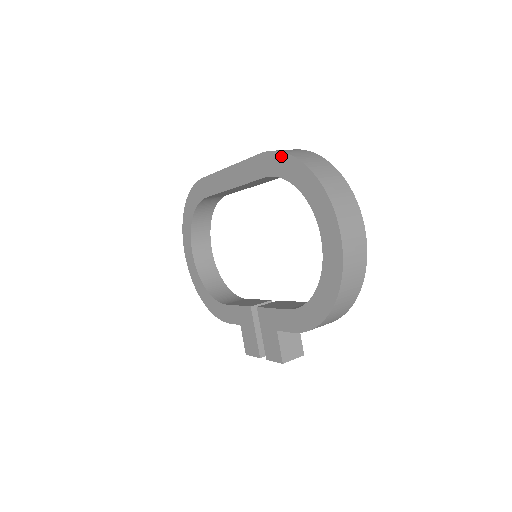
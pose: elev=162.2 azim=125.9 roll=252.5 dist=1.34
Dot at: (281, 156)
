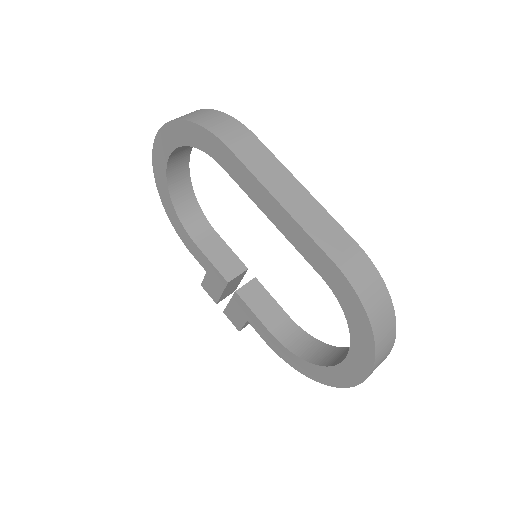
Dot at: (355, 299)
